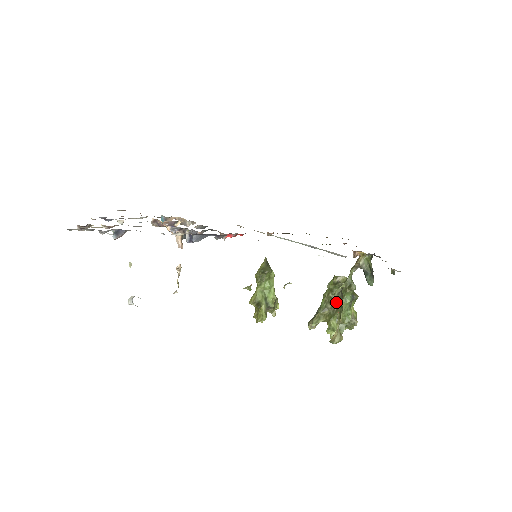
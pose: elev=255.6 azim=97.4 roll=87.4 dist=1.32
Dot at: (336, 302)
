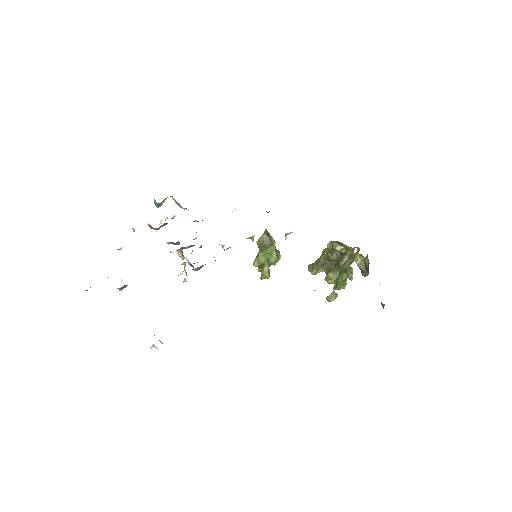
Dot at: (334, 261)
